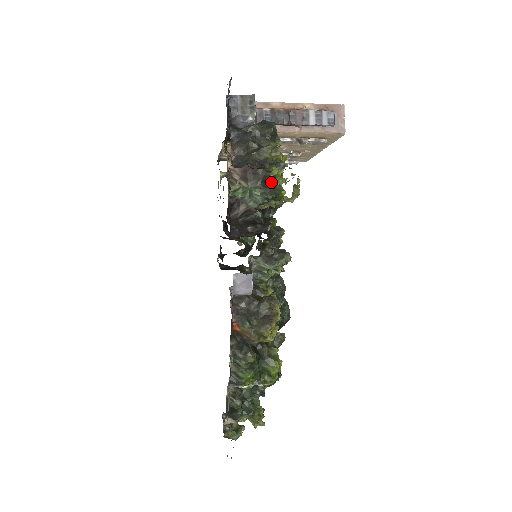
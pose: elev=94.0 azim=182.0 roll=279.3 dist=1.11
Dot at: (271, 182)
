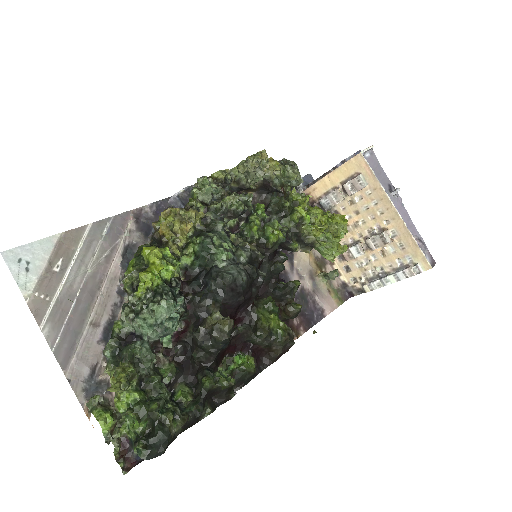
Dot at: occluded
